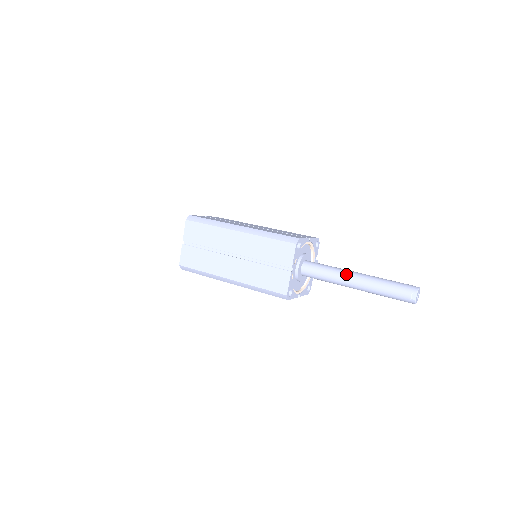
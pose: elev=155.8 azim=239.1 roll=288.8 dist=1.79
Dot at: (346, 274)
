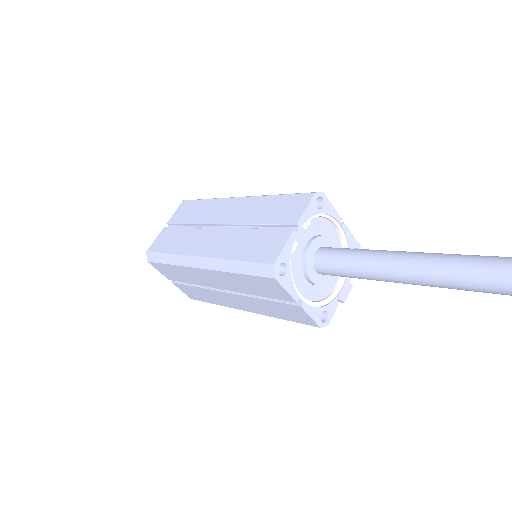
Dot at: (391, 251)
